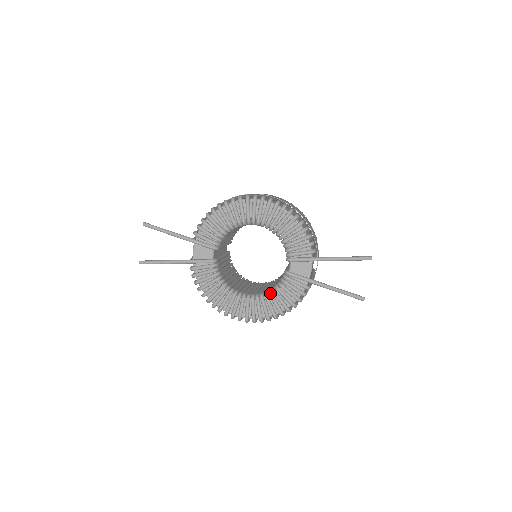
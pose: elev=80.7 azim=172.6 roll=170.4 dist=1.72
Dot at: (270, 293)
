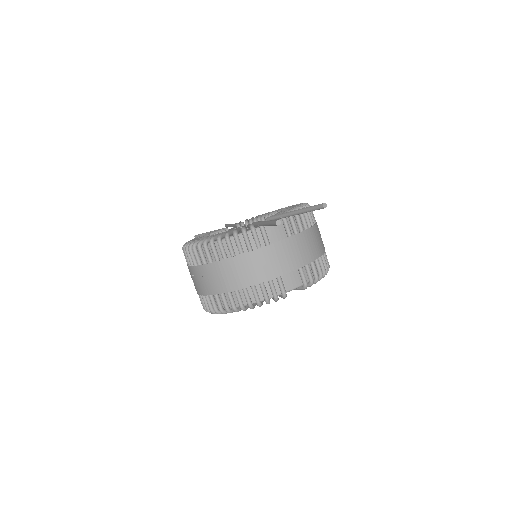
Dot at: occluded
